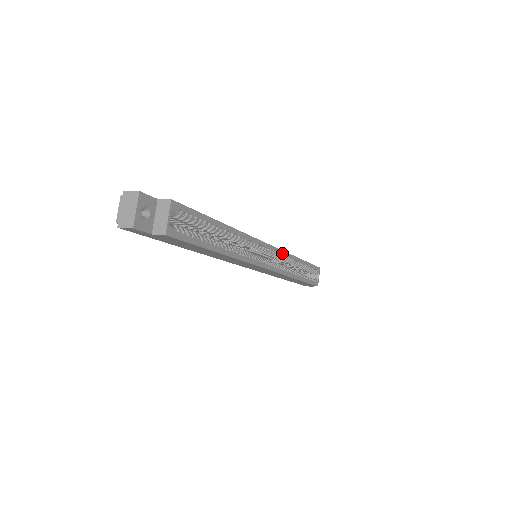
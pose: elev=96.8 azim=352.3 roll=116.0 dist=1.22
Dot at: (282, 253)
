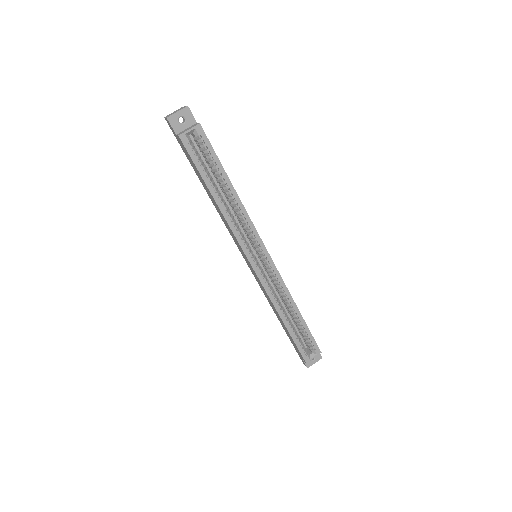
Dot at: (279, 277)
